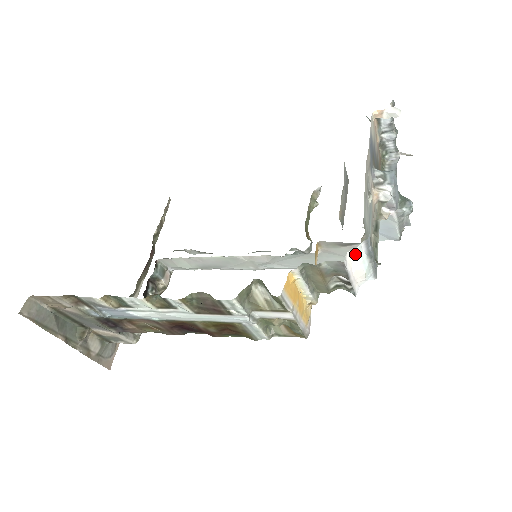
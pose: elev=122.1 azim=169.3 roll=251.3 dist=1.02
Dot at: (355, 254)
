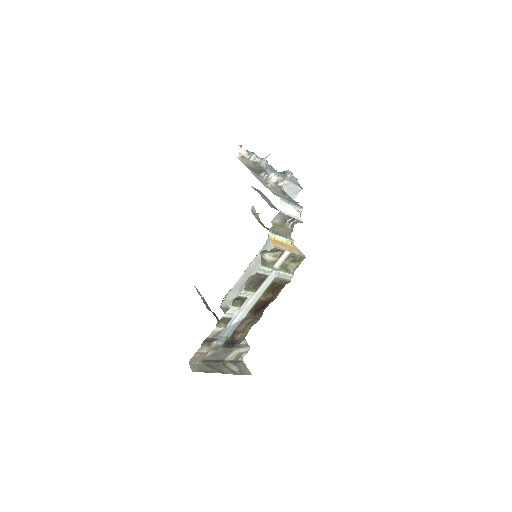
Dot at: (283, 207)
